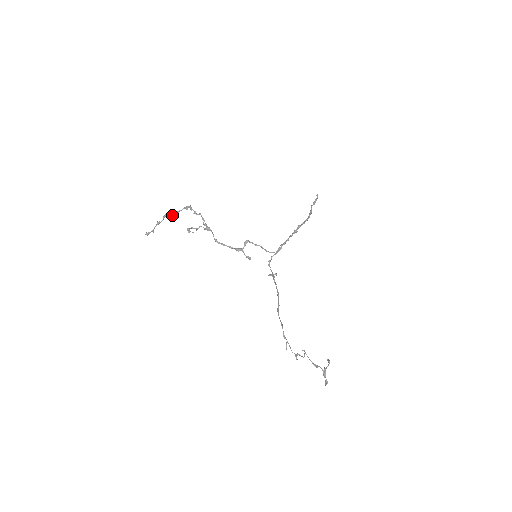
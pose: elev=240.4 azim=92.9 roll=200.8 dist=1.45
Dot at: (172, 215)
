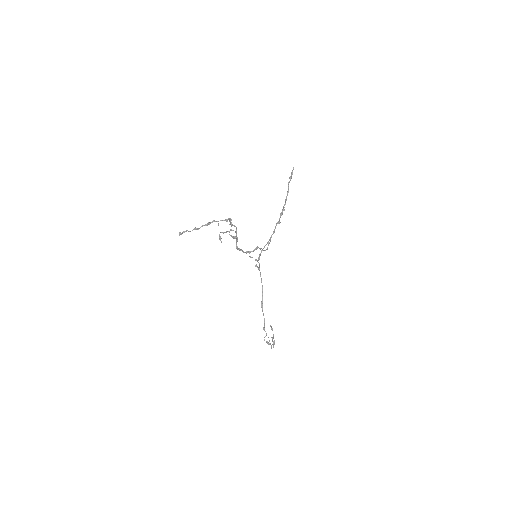
Dot at: occluded
